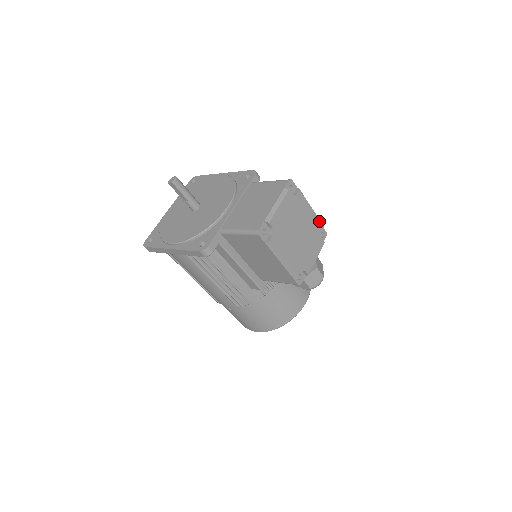
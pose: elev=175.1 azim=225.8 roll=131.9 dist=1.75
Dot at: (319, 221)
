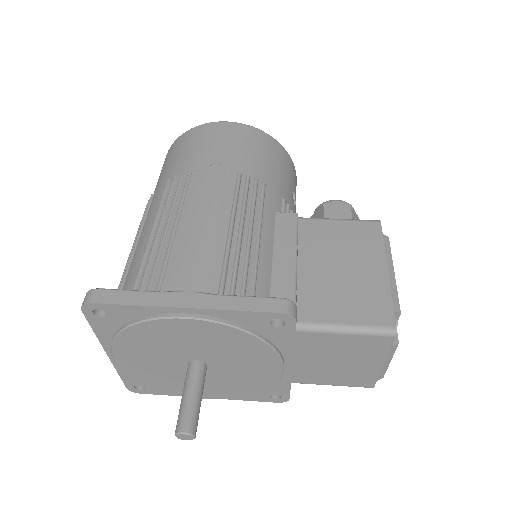
Dot at: (390, 252)
